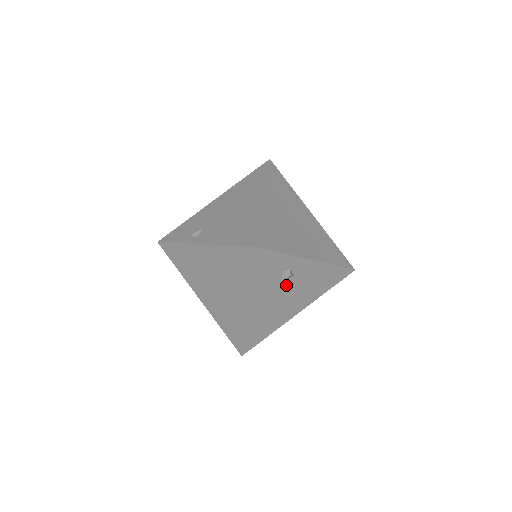
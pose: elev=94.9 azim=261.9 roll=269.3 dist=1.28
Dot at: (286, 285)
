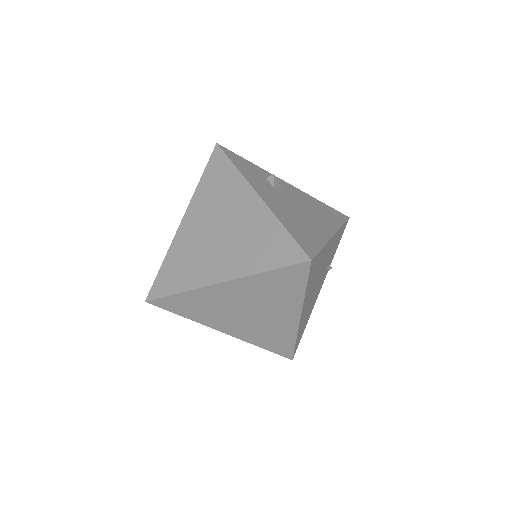
Dot at: (283, 194)
